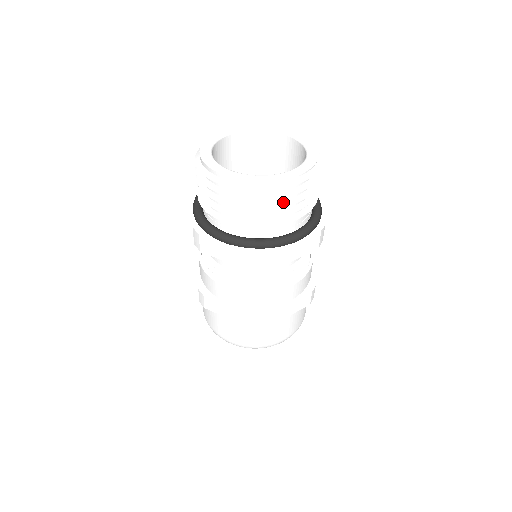
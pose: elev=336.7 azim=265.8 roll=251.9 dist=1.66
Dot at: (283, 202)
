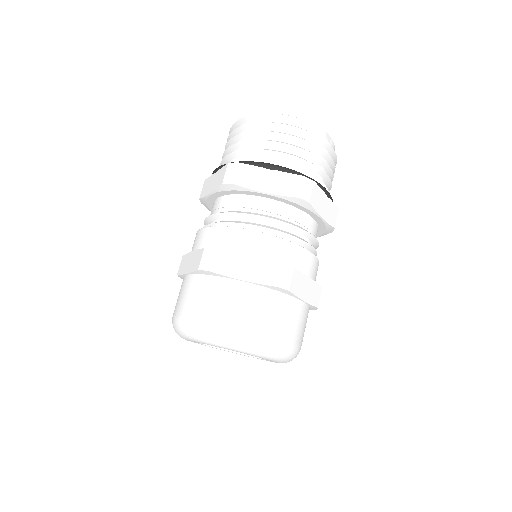
Dot at: (269, 131)
